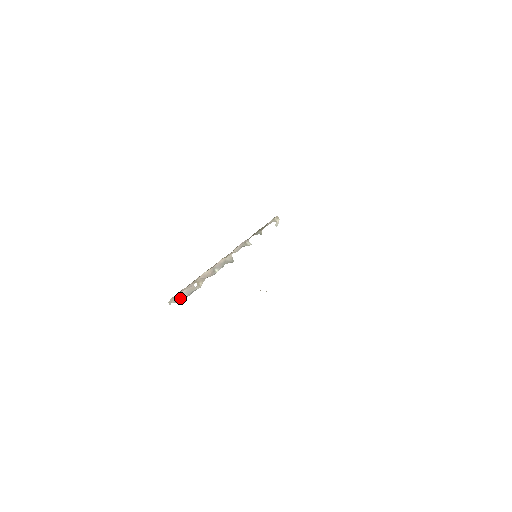
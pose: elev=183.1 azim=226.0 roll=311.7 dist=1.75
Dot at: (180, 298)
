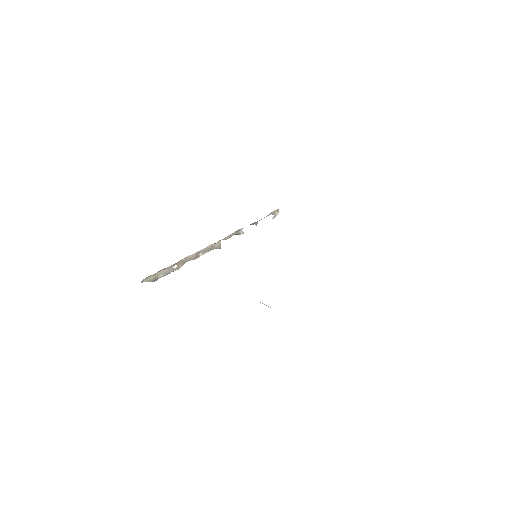
Dot at: (155, 278)
